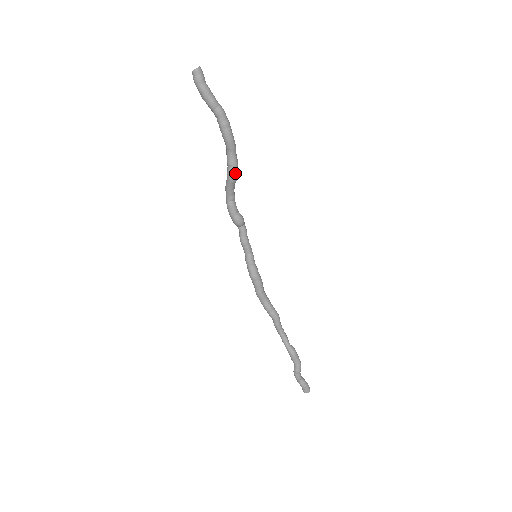
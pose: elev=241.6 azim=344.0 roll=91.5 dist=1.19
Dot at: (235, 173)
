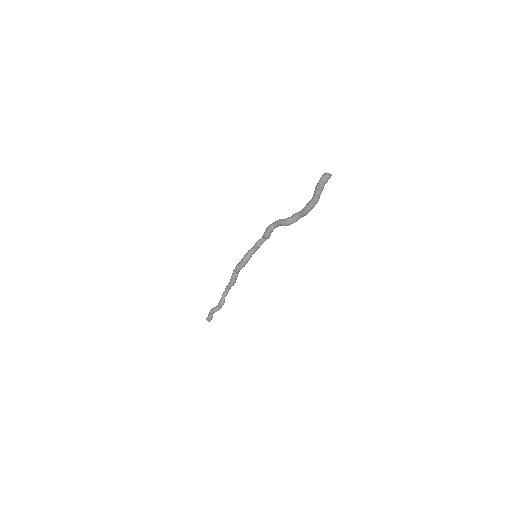
Dot at: occluded
